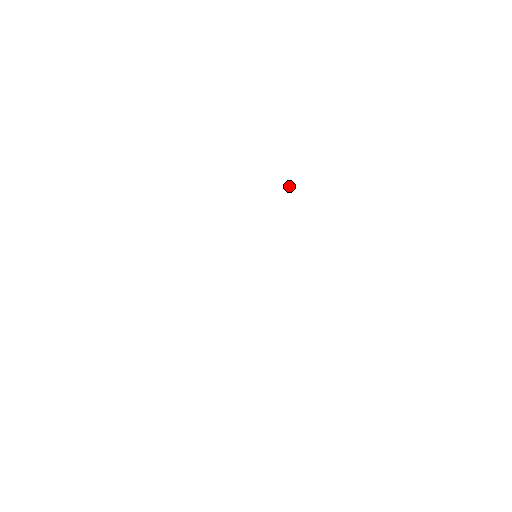
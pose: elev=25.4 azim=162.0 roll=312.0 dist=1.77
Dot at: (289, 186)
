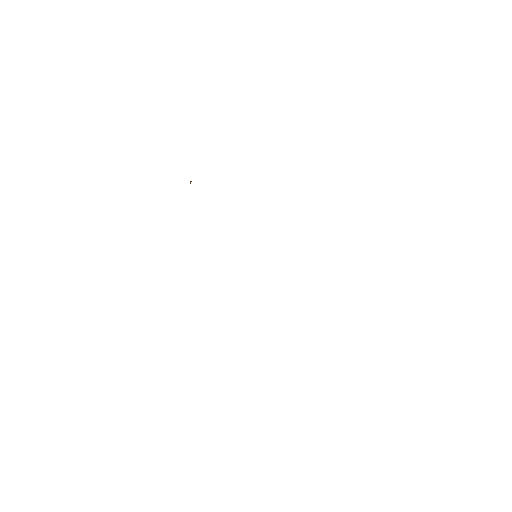
Dot at: occluded
